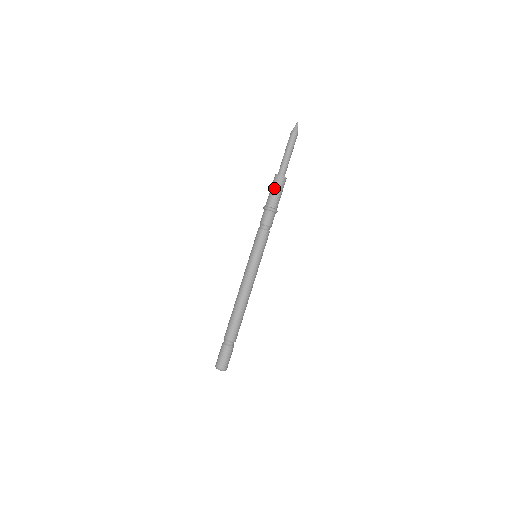
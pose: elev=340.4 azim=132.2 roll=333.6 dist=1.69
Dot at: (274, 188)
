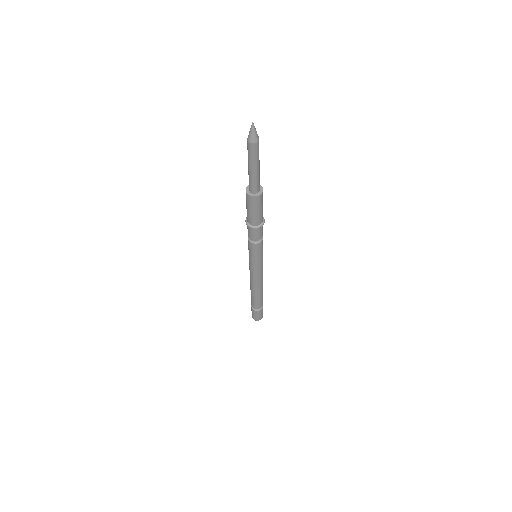
Dot at: (256, 210)
